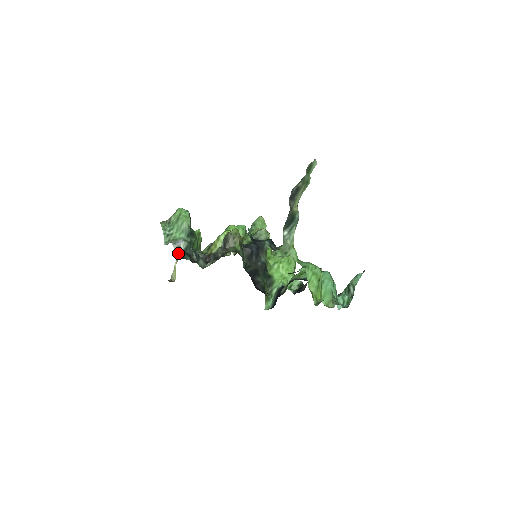
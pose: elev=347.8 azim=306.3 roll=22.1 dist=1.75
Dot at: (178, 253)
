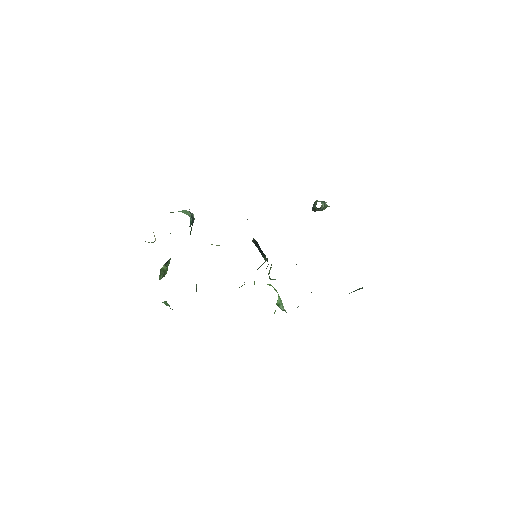
Dot at: occluded
